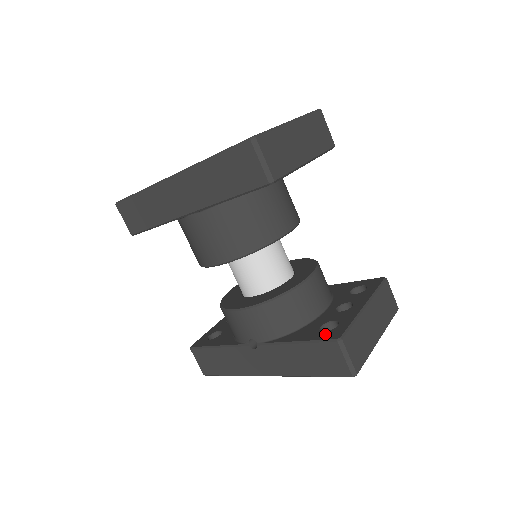
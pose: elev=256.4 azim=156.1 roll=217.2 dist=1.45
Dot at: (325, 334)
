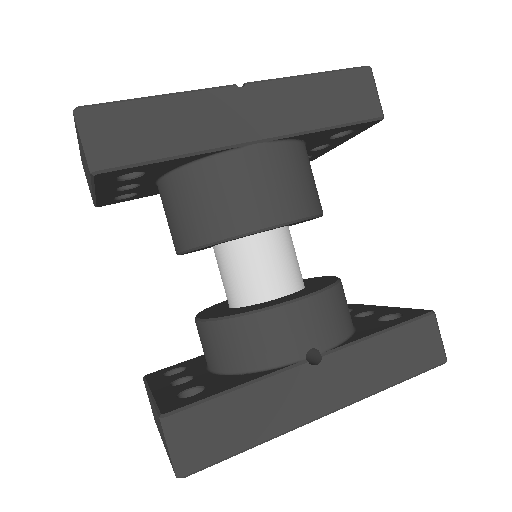
Dot at: (406, 317)
